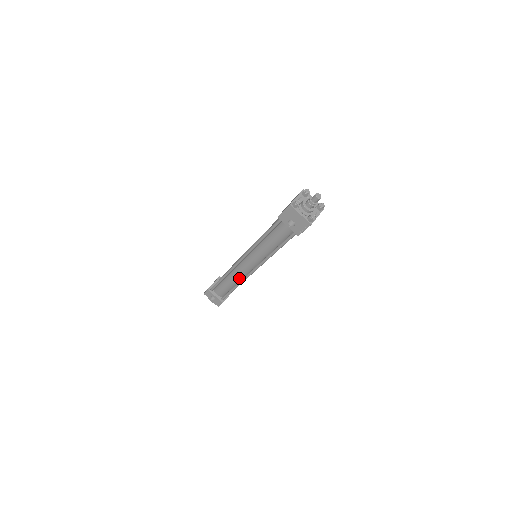
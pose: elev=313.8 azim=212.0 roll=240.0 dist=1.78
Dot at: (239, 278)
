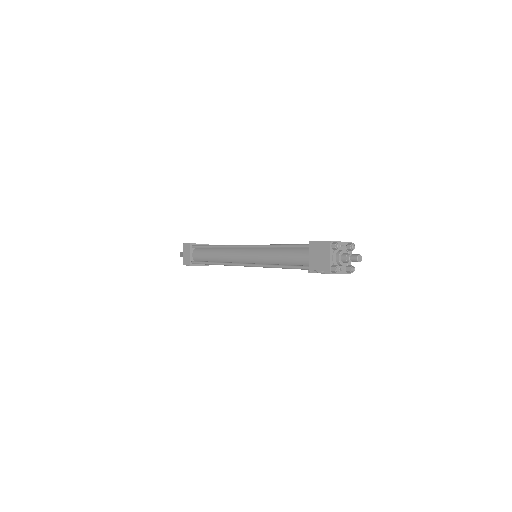
Dot at: occluded
